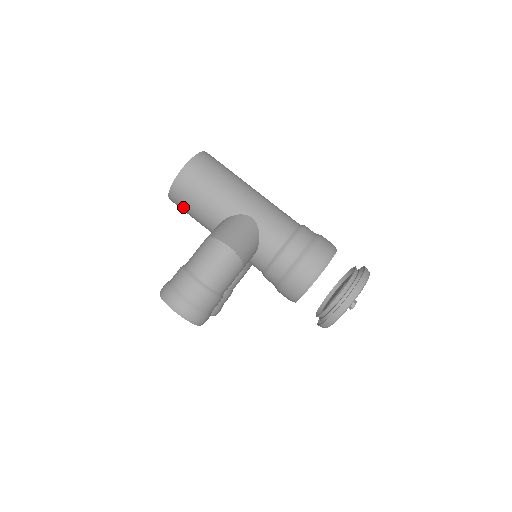
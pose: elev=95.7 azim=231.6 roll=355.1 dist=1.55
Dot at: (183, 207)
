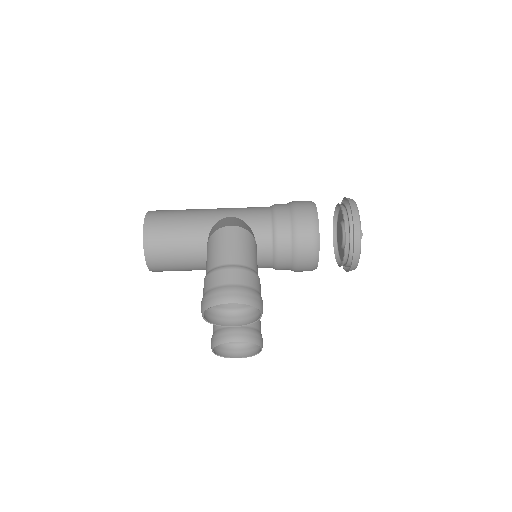
Dot at: (165, 258)
